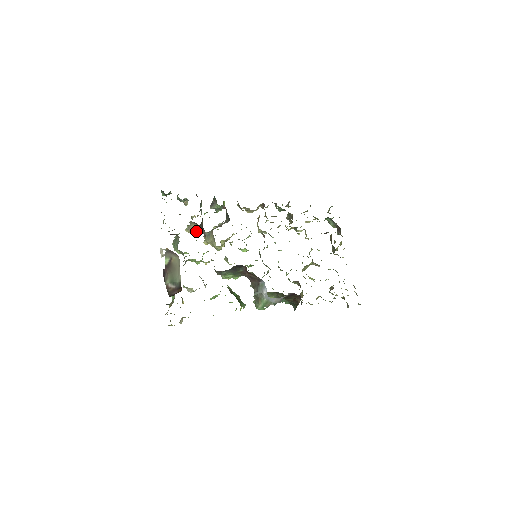
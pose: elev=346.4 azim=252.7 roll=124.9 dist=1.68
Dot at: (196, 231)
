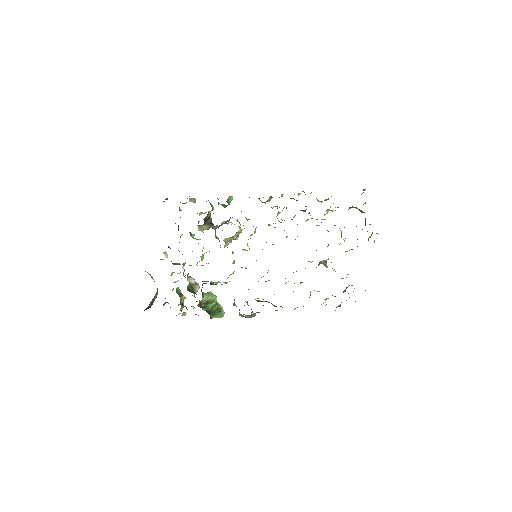
Dot at: (194, 234)
